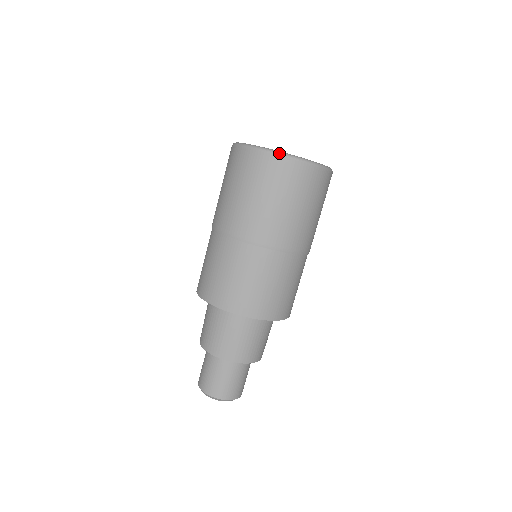
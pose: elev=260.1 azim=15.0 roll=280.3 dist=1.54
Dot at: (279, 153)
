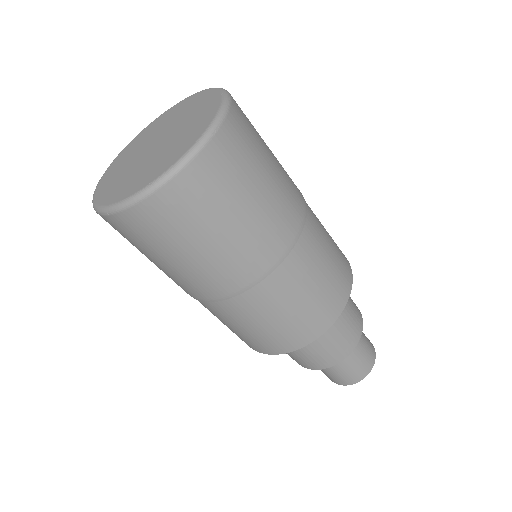
Dot at: (108, 211)
